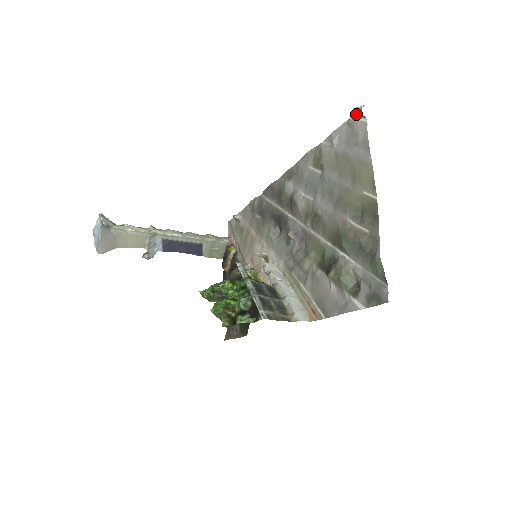
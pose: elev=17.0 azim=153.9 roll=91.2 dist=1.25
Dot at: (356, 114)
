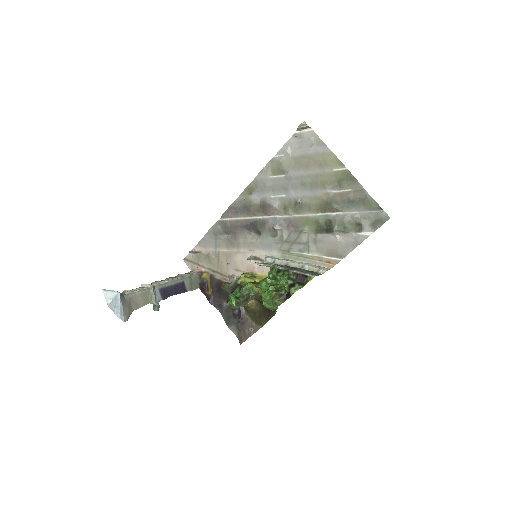
Dot at: (301, 128)
